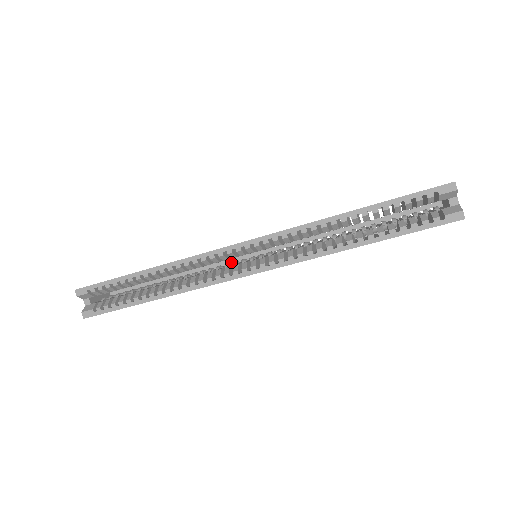
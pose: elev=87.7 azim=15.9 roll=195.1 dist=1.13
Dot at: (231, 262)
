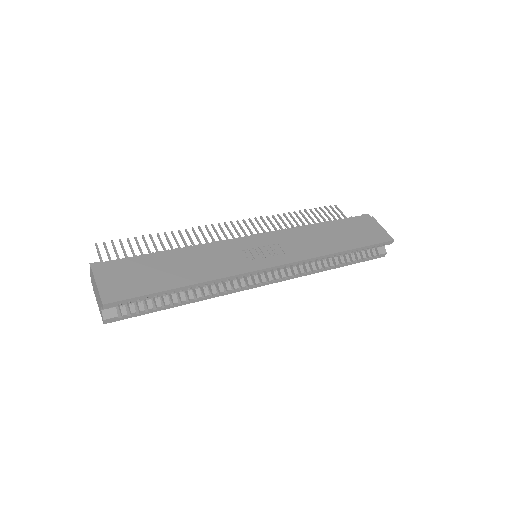
Dot at: occluded
